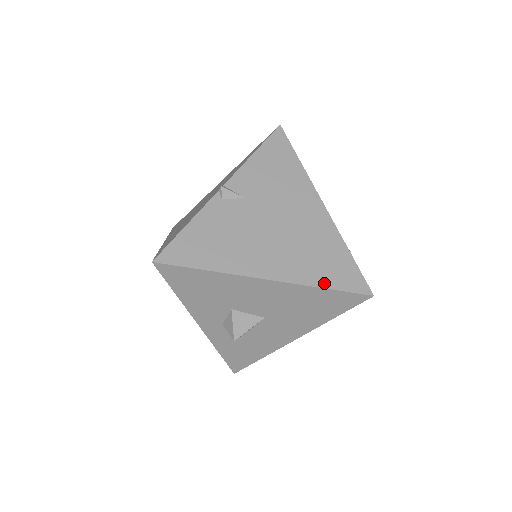
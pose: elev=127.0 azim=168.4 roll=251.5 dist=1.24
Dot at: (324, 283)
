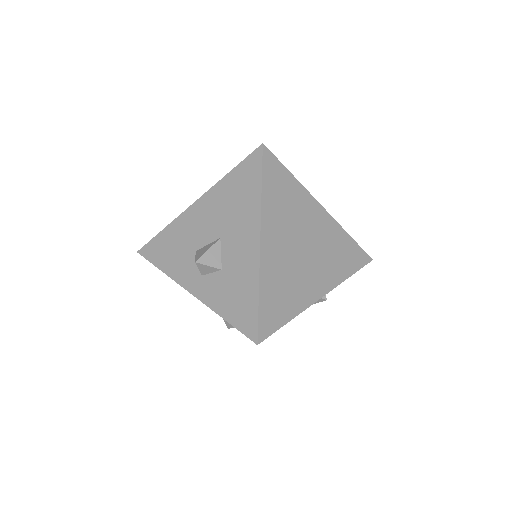
Dot at: (231, 172)
